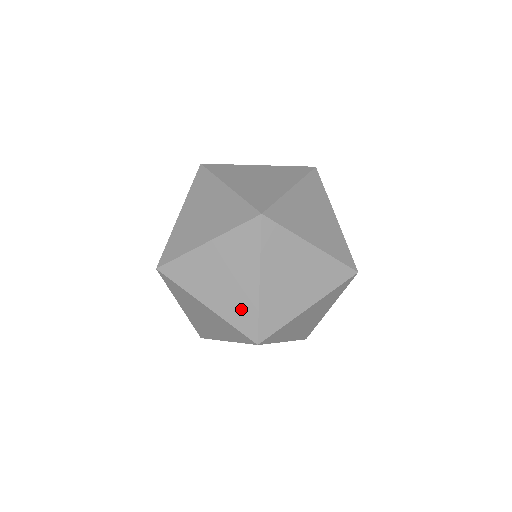
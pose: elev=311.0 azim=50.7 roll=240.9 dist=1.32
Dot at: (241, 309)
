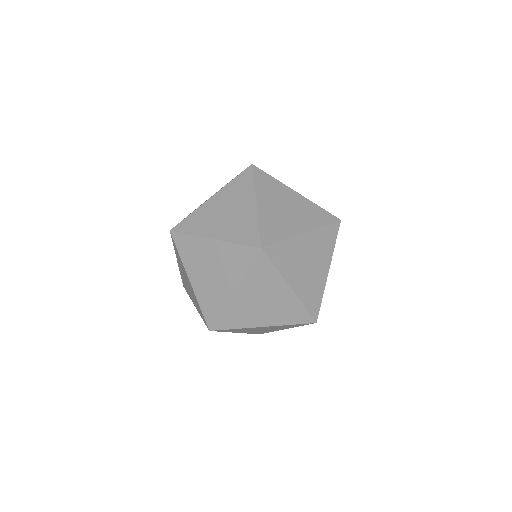
Dot at: (212, 300)
